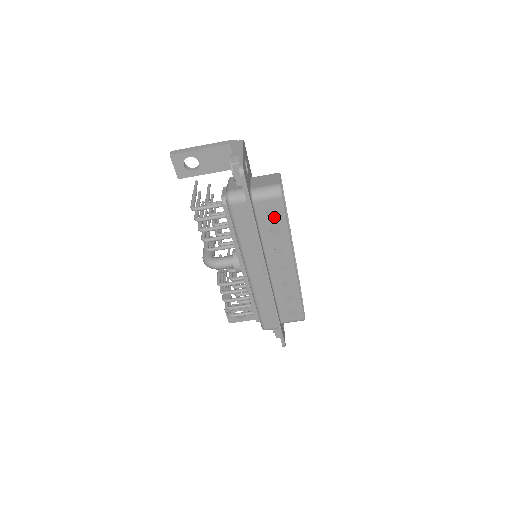
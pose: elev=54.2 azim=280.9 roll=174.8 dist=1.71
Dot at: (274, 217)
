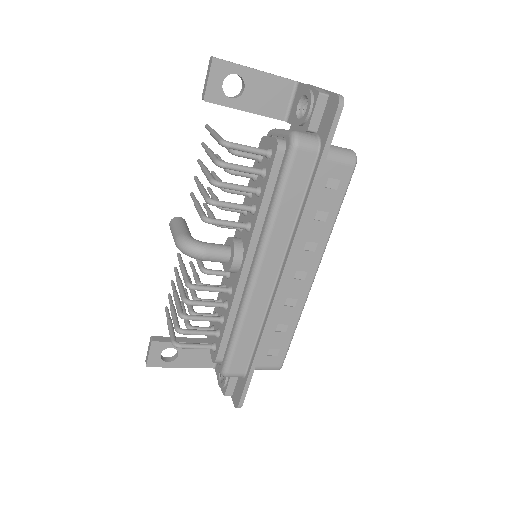
Dot at: (331, 193)
